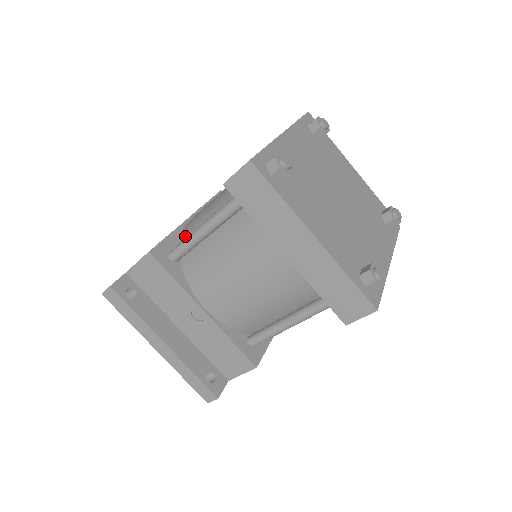
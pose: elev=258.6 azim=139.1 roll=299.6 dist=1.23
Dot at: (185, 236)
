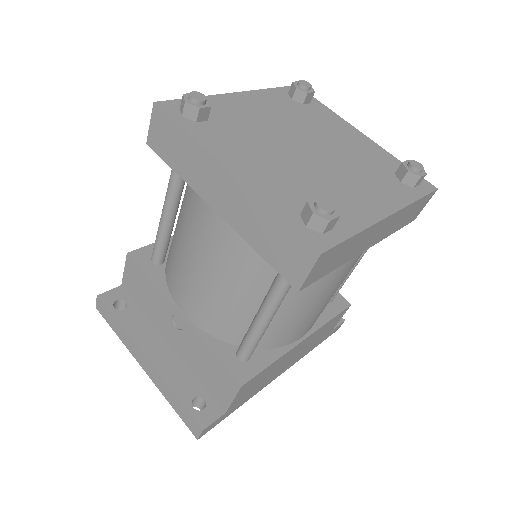
Dot at: occluded
